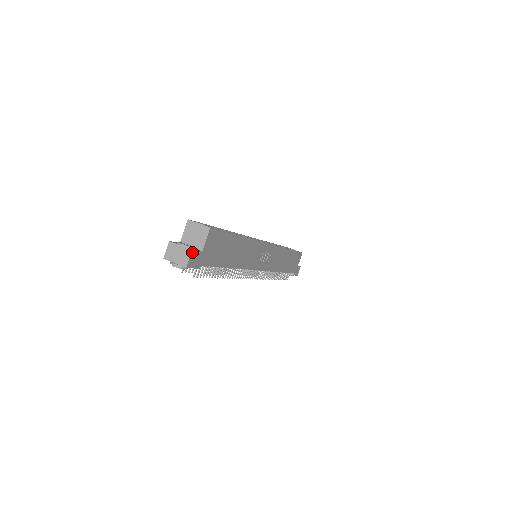
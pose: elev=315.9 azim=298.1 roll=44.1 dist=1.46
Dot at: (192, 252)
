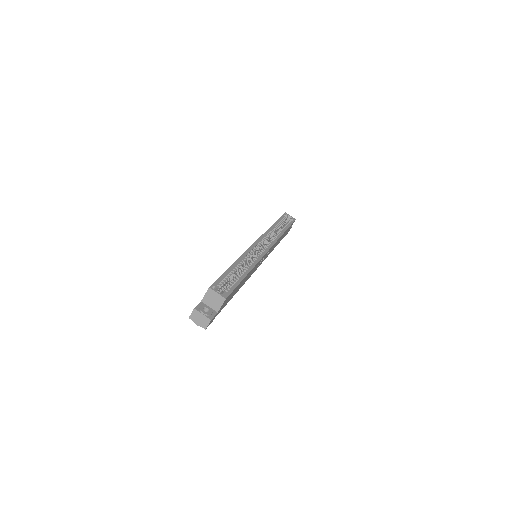
Dot at: (211, 320)
